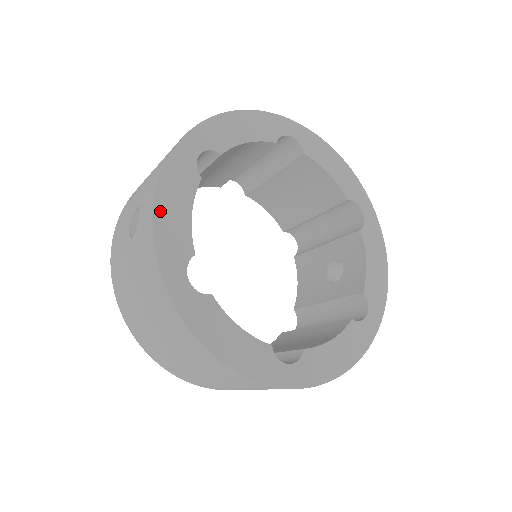
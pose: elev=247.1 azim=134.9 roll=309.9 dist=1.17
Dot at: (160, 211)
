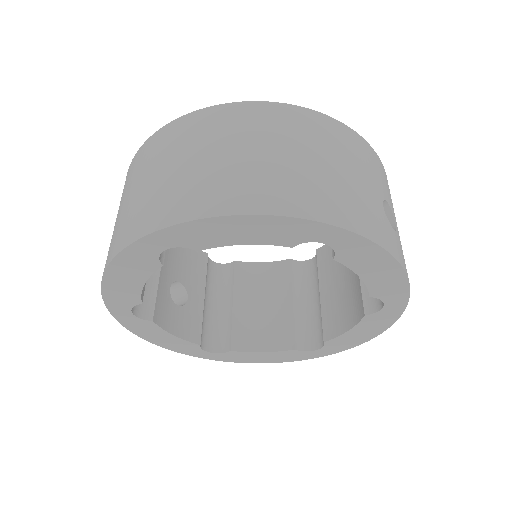
Dot at: (158, 343)
